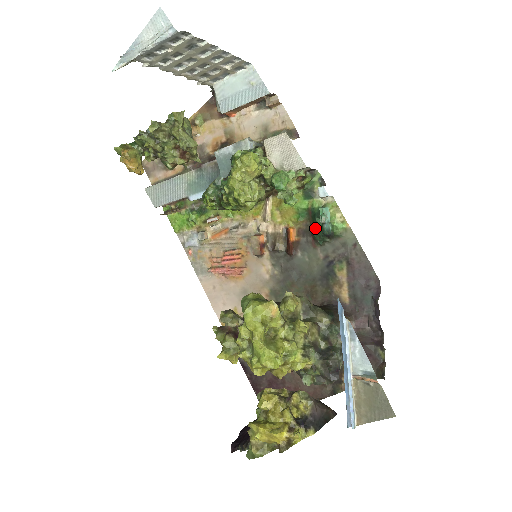
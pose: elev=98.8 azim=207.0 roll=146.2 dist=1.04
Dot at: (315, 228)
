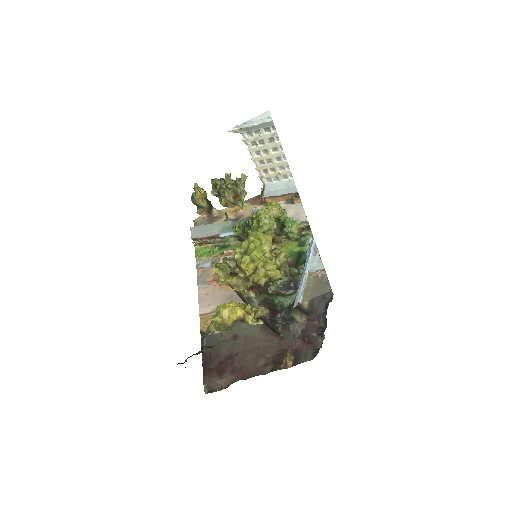
Dot at: (299, 261)
